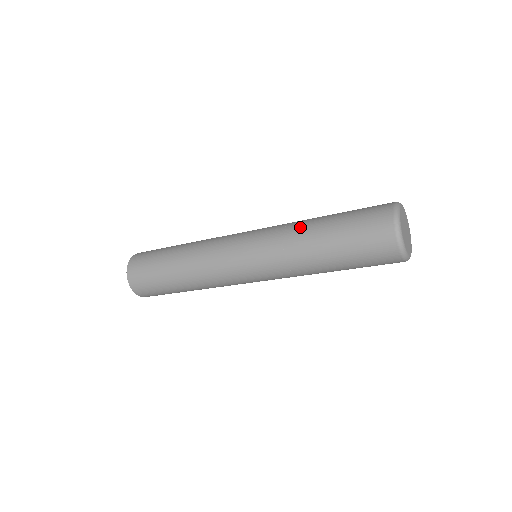
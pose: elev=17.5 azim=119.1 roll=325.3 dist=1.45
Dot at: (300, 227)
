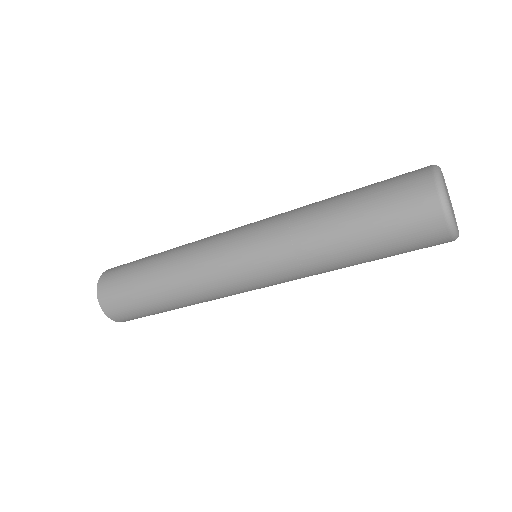
Dot at: occluded
